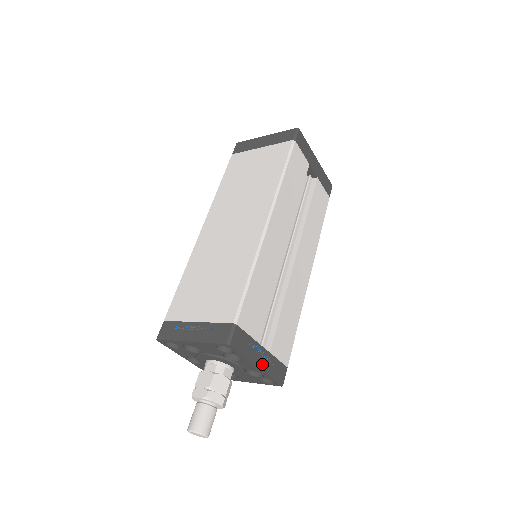
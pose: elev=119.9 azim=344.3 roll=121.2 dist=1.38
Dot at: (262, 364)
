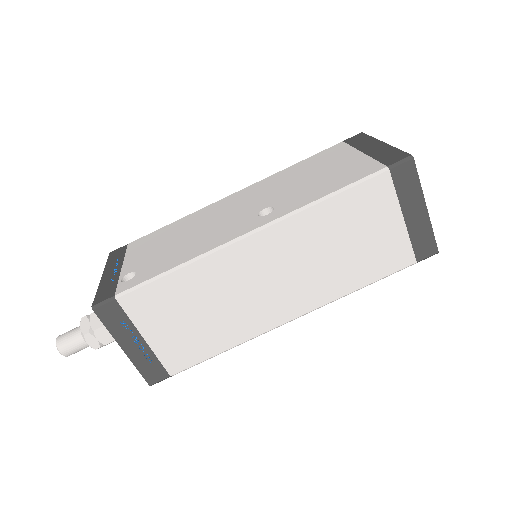
Dot at: occluded
